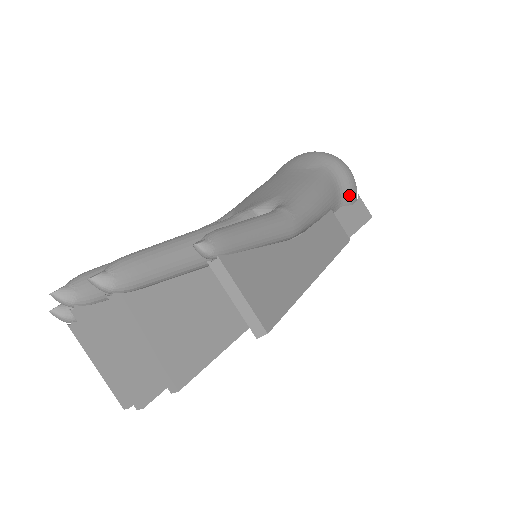
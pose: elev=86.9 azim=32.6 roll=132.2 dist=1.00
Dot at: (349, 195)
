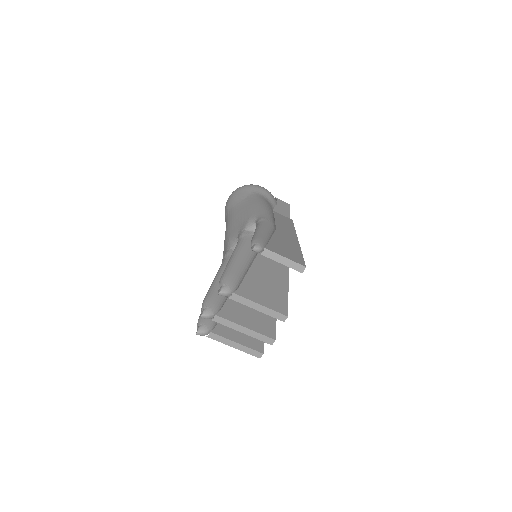
Dot at: (272, 200)
